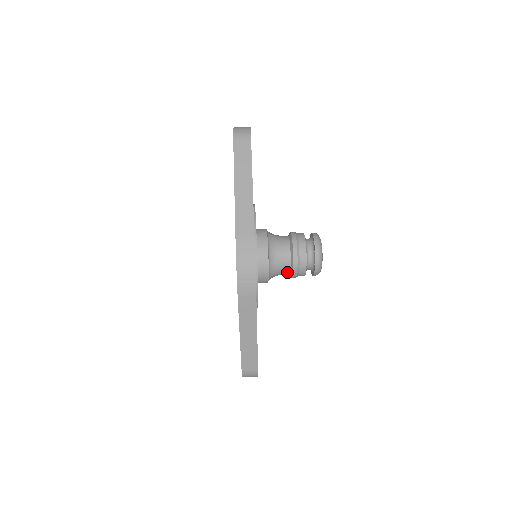
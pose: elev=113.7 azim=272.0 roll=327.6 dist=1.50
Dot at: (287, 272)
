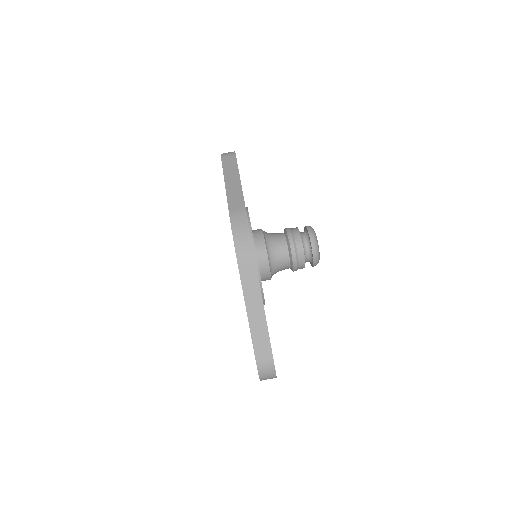
Dot at: (287, 261)
